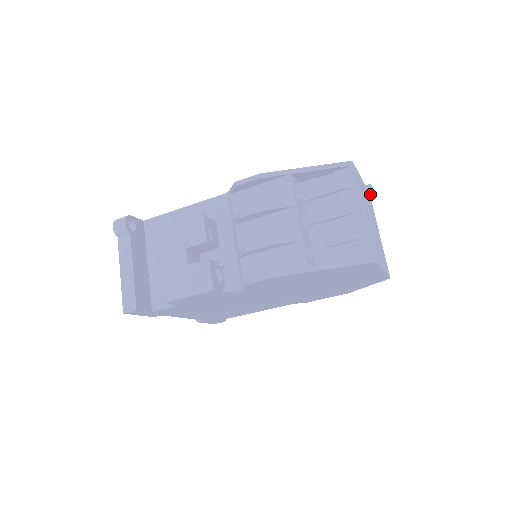
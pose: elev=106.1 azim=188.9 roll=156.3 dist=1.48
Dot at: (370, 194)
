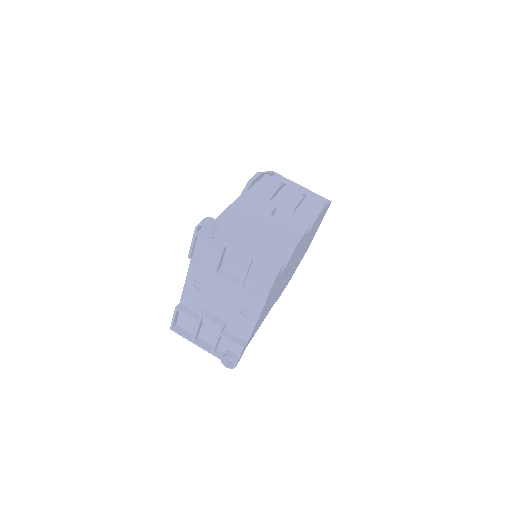
Dot at: occluded
